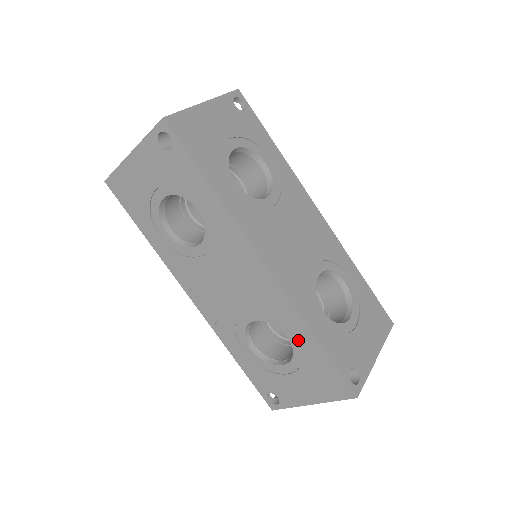
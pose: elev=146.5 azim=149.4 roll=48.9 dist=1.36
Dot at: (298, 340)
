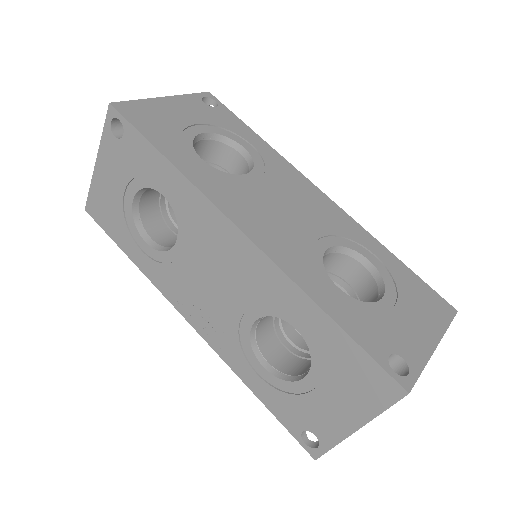
Dot at: (308, 327)
